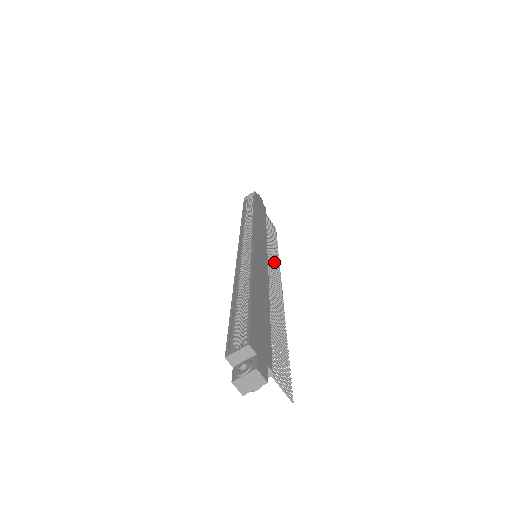
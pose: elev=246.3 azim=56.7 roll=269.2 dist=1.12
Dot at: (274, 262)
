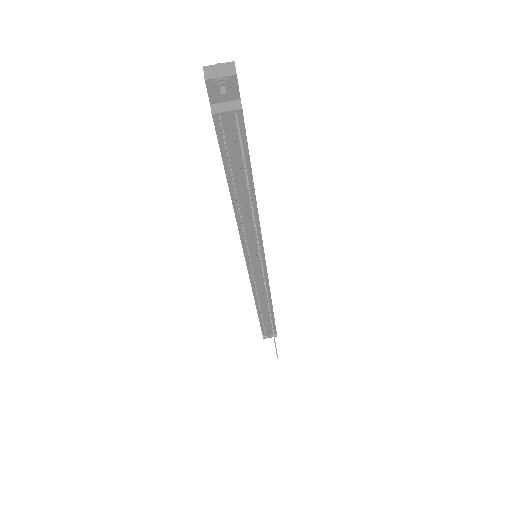
Dot at: occluded
